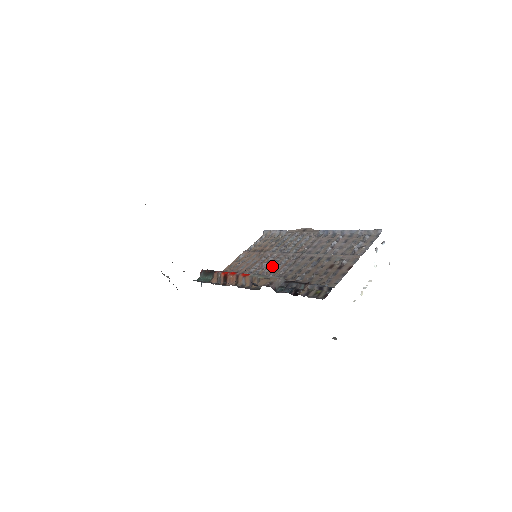
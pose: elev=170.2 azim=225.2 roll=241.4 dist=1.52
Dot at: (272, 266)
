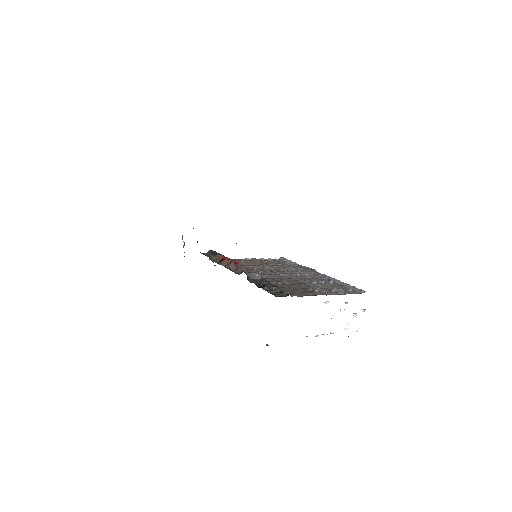
Dot at: (263, 271)
